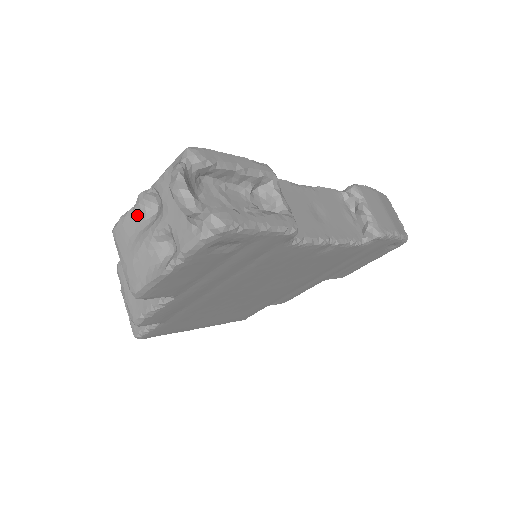
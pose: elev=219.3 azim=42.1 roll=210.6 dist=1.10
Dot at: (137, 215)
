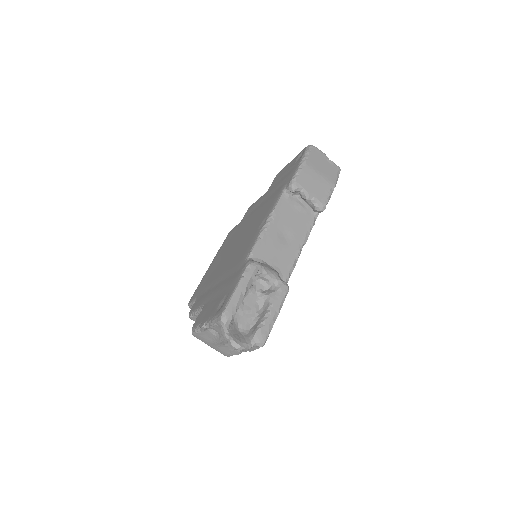
Dot at: (205, 332)
